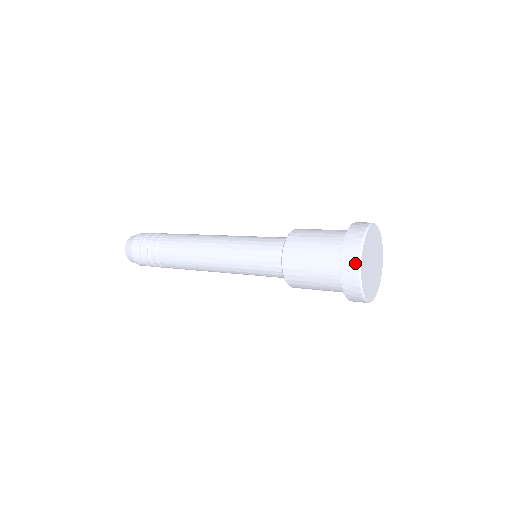
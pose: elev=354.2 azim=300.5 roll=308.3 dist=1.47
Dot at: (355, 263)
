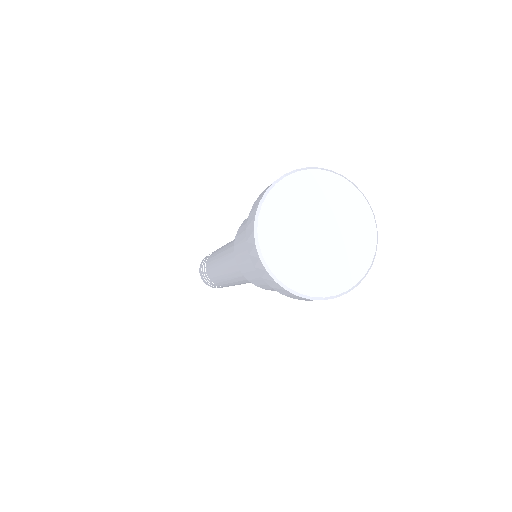
Dot at: (262, 194)
